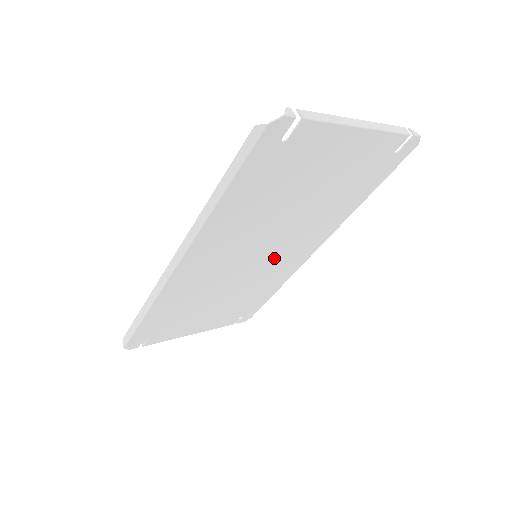
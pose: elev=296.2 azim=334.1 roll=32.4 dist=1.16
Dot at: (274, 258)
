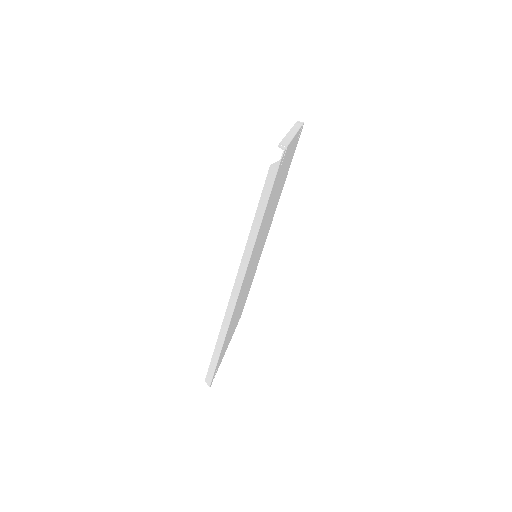
Dot at: (259, 252)
